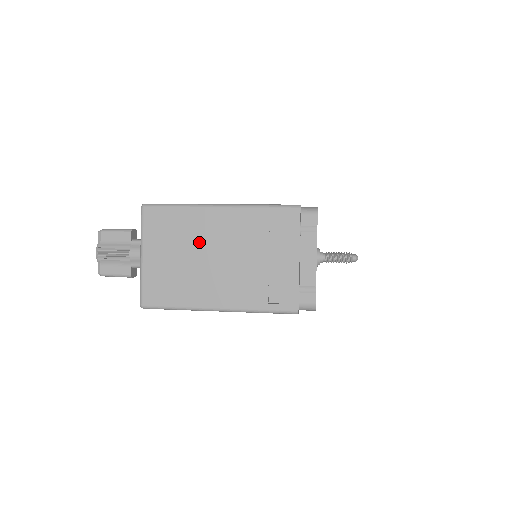
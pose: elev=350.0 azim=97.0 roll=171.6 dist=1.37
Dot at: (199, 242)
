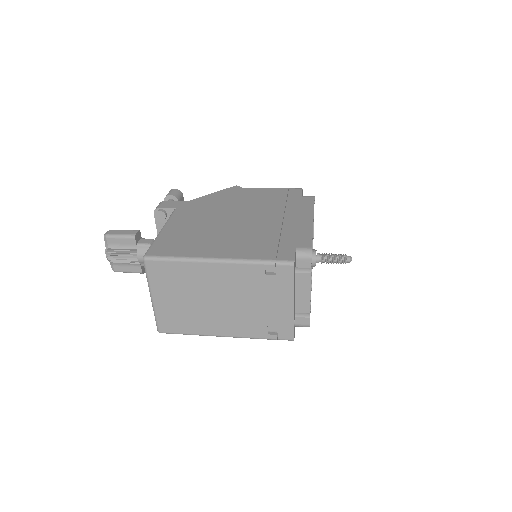
Dot at: (202, 289)
